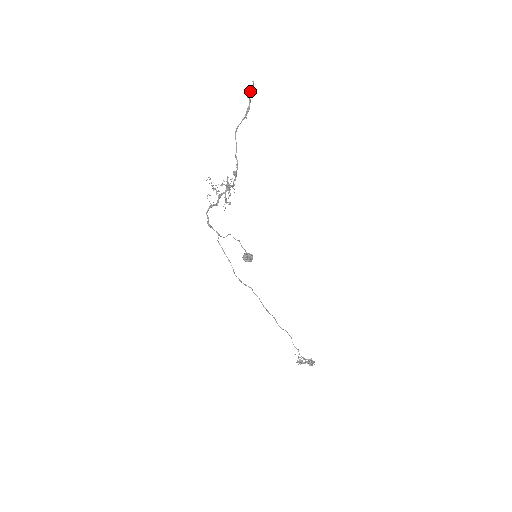
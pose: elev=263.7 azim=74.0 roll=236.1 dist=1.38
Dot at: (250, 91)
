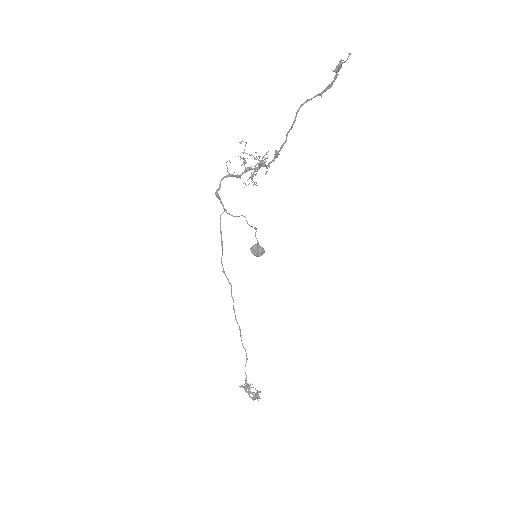
Dot at: (341, 64)
